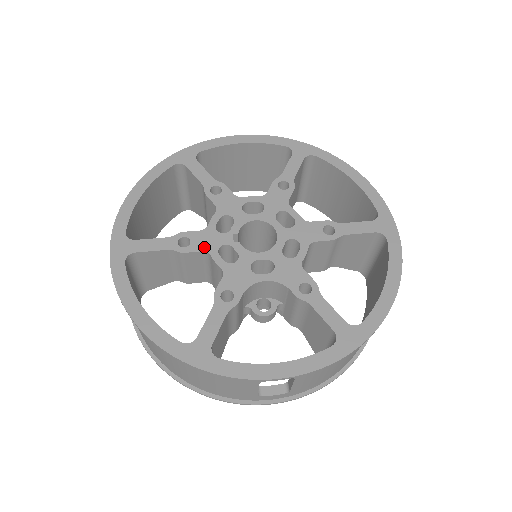
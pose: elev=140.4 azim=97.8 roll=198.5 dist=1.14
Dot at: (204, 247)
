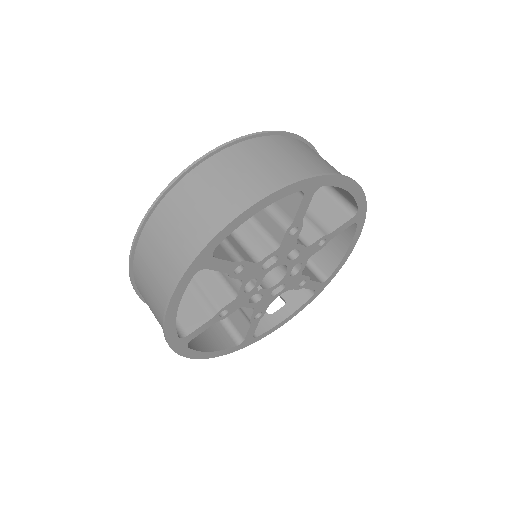
Dot at: (239, 307)
